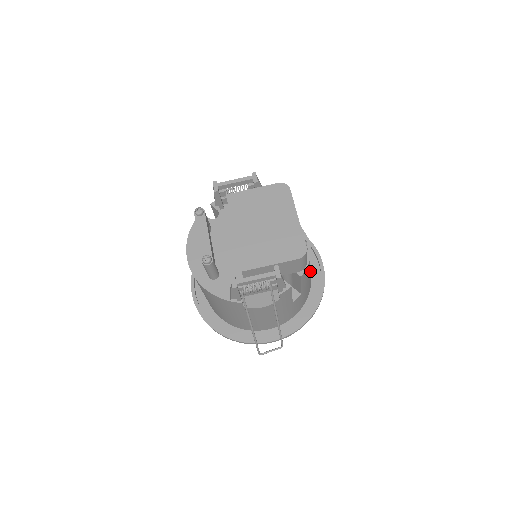
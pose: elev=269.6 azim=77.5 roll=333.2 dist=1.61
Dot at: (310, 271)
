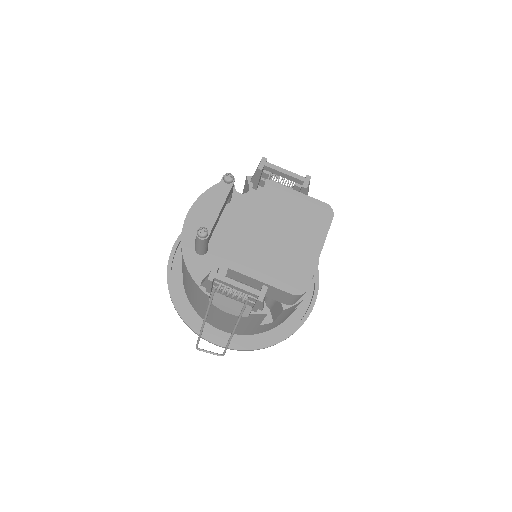
Dot at: occluded
